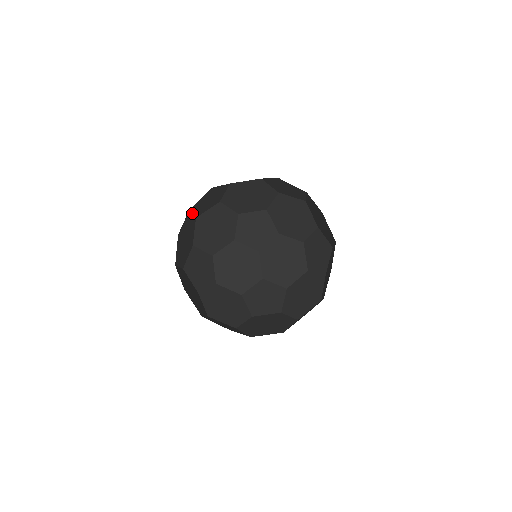
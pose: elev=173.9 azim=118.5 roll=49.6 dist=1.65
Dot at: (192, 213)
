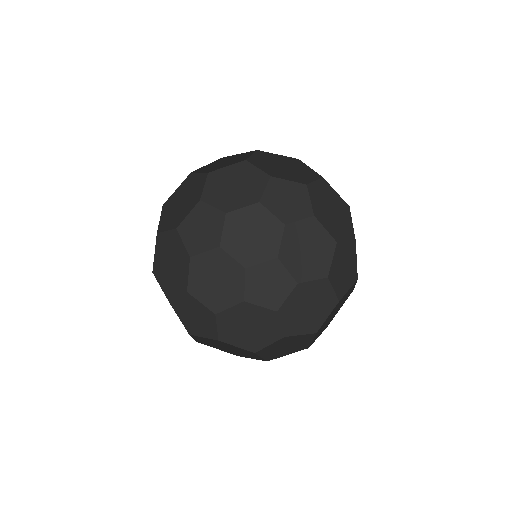
Dot at: occluded
